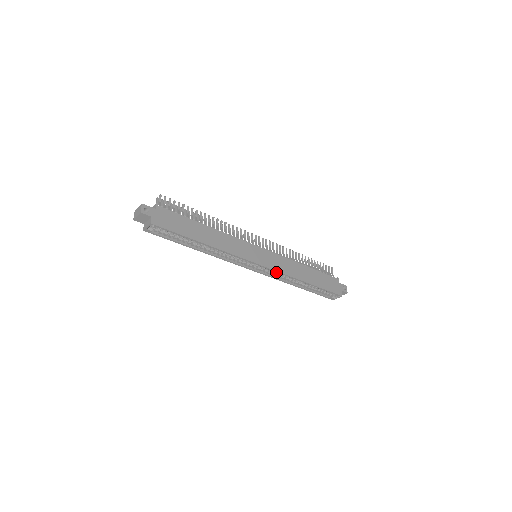
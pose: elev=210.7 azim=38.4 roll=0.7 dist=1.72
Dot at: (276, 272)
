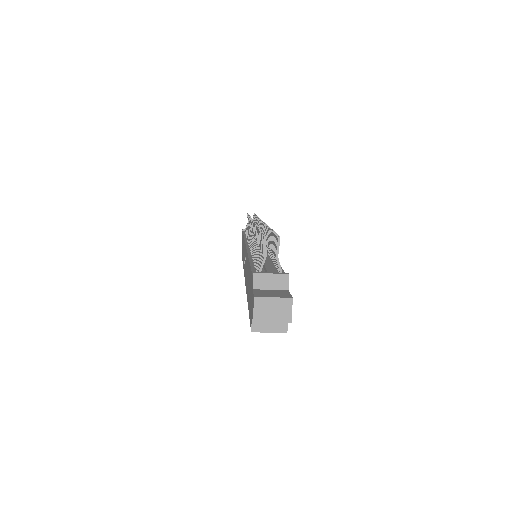
Dot at: occluded
